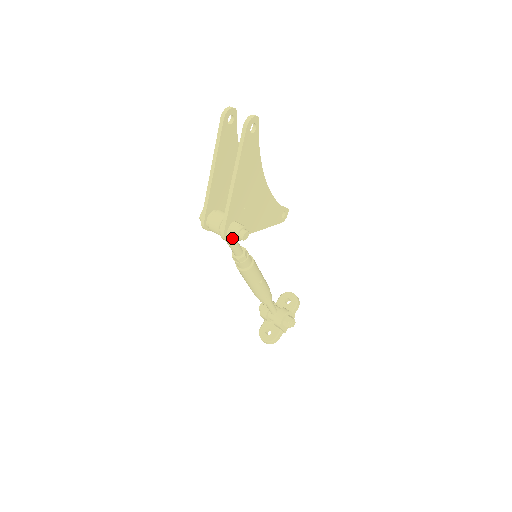
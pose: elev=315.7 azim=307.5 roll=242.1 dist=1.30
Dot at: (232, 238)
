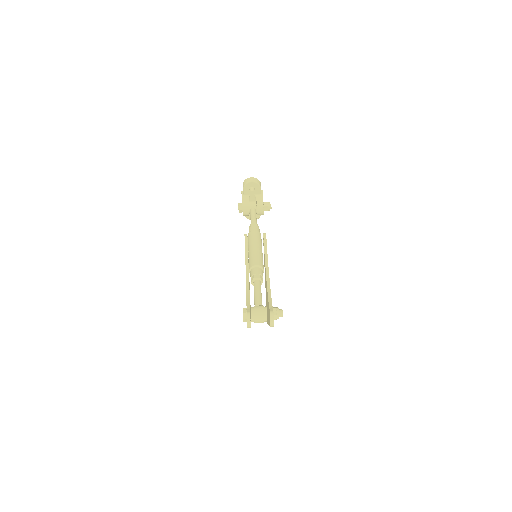
Dot at: occluded
